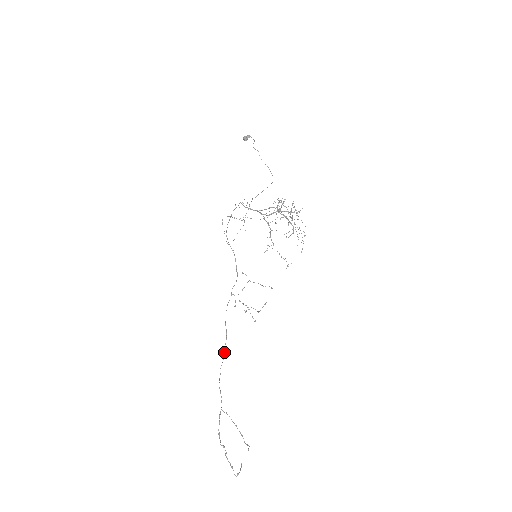
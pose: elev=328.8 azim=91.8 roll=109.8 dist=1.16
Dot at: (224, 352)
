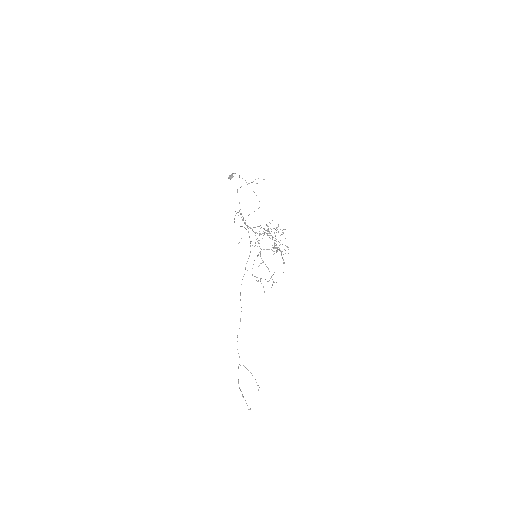
Dot at: occluded
